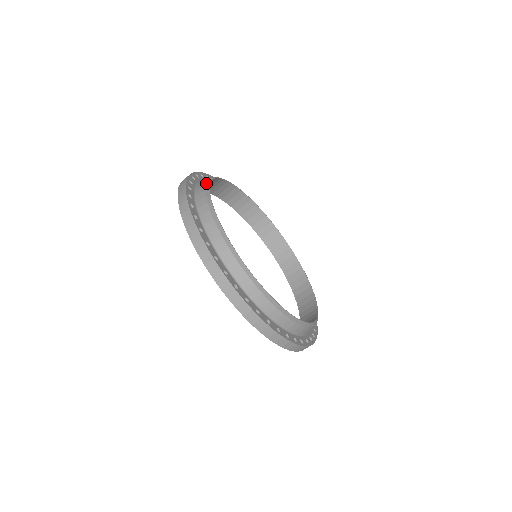
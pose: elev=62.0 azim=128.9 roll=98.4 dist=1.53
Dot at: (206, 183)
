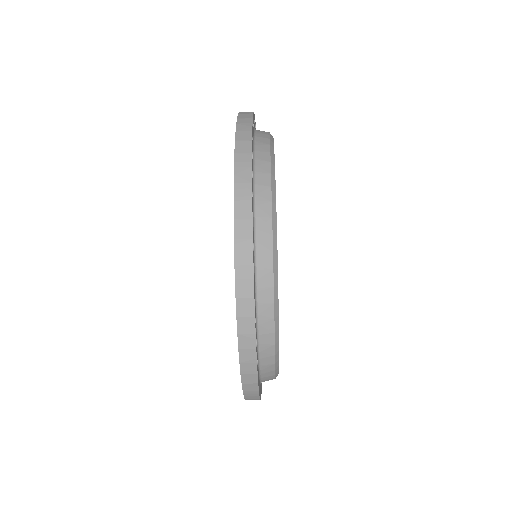
Dot at: occluded
